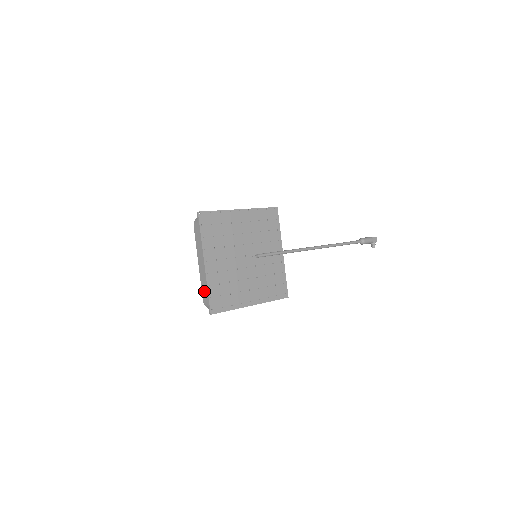
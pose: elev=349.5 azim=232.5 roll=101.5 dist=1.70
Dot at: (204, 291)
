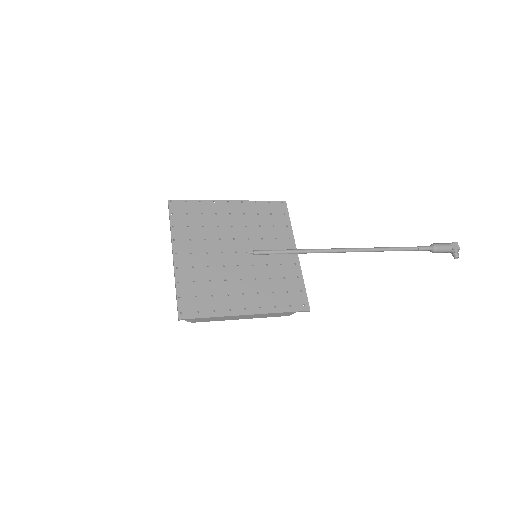
Dot at: occluded
